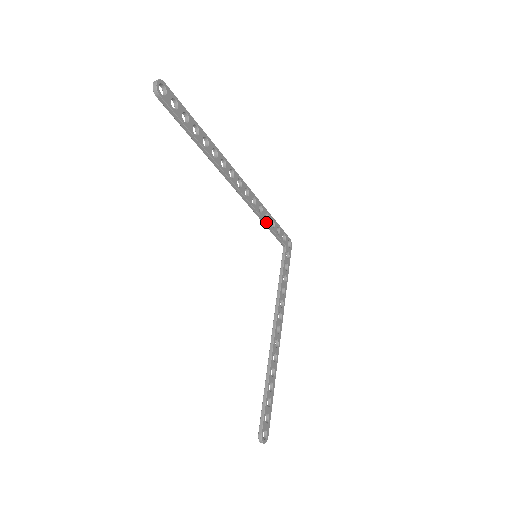
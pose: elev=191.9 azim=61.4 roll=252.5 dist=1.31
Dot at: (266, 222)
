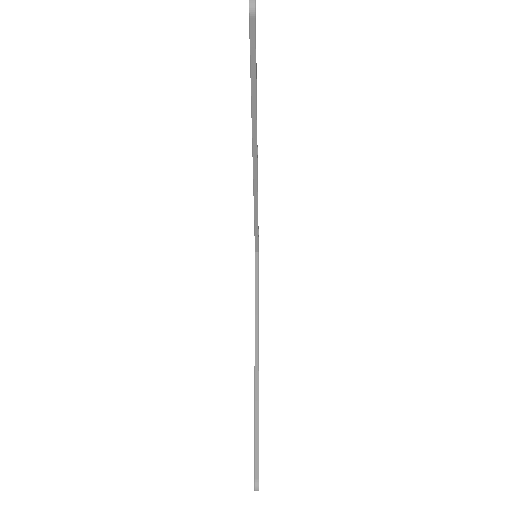
Dot at: occluded
